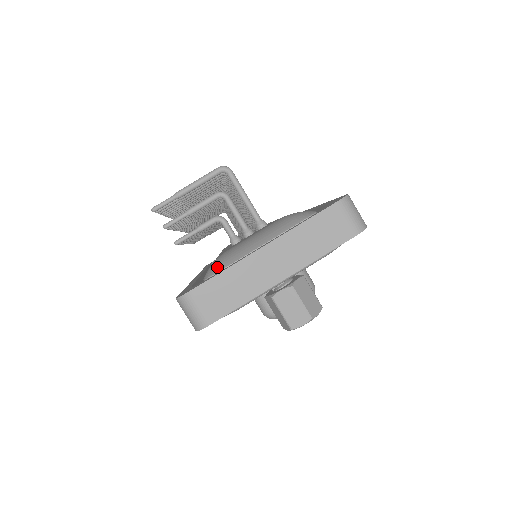
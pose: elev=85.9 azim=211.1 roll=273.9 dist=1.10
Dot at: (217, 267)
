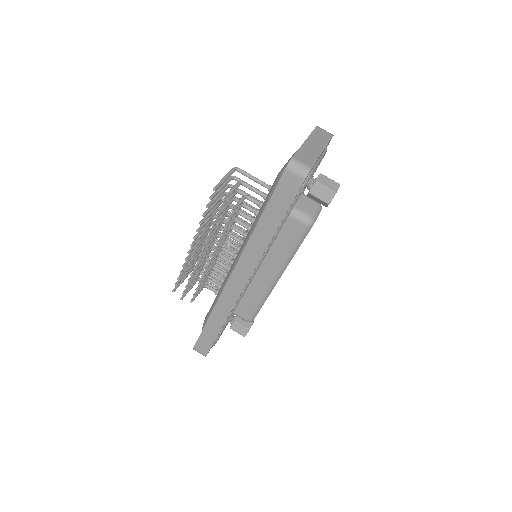
Dot at: occluded
